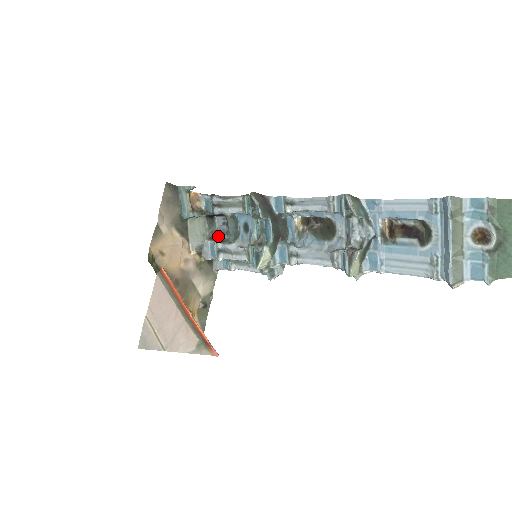
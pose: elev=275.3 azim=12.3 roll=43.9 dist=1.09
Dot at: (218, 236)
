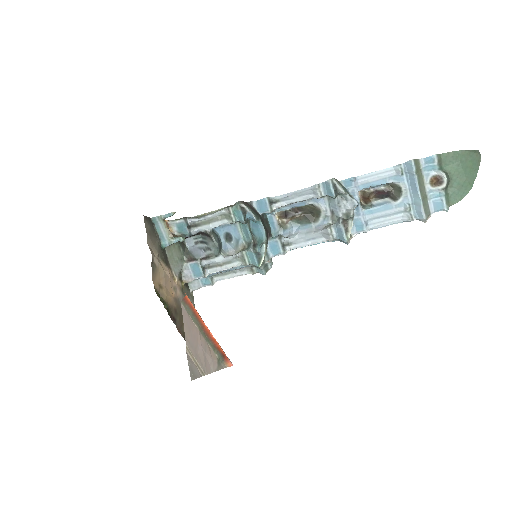
Dot at: (199, 255)
